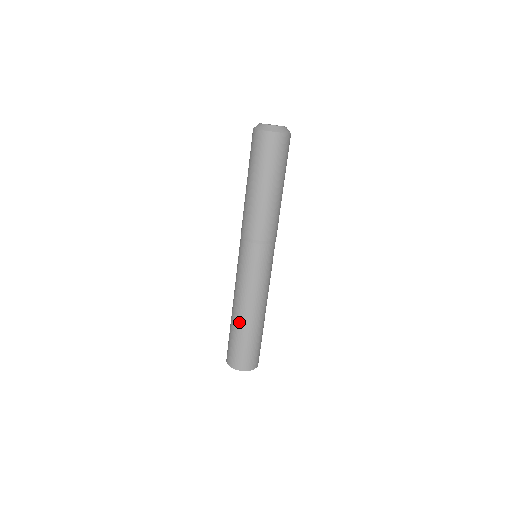
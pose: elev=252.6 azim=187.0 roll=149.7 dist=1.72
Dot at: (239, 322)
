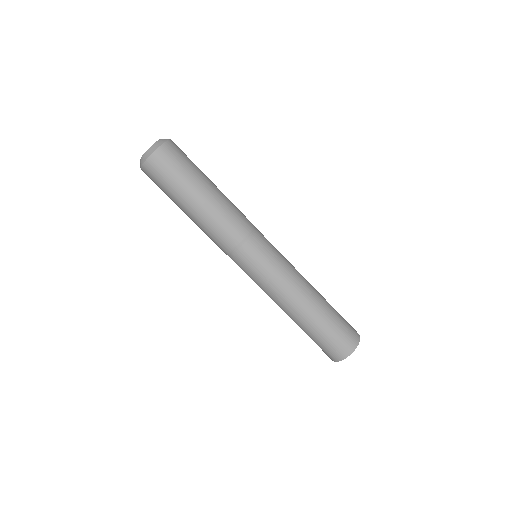
Dot at: (296, 322)
